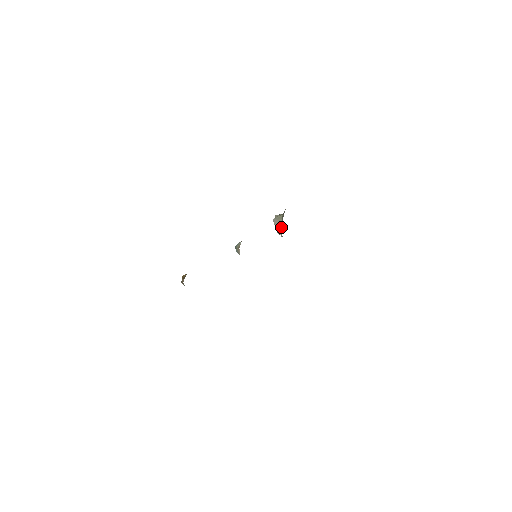
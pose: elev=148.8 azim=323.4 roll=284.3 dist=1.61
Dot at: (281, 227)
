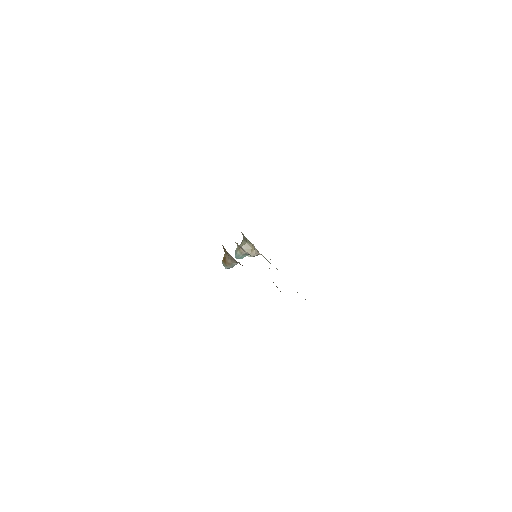
Dot at: (250, 249)
